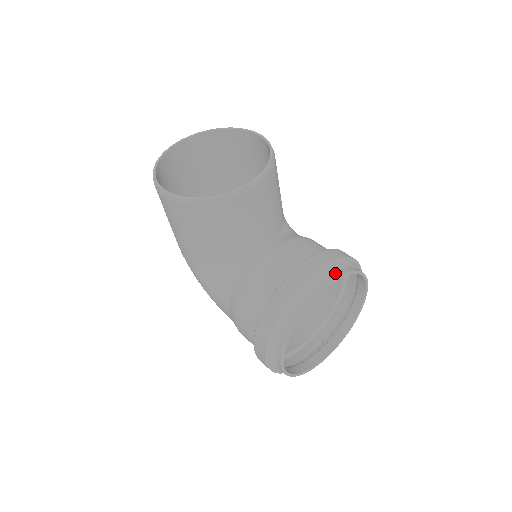
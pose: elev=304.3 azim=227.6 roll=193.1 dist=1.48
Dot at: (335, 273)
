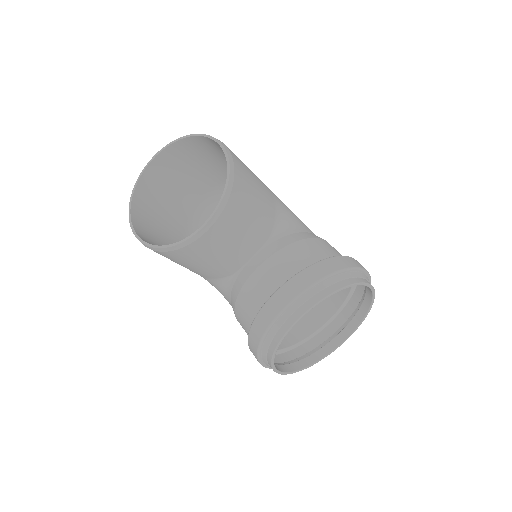
Dot at: (311, 299)
